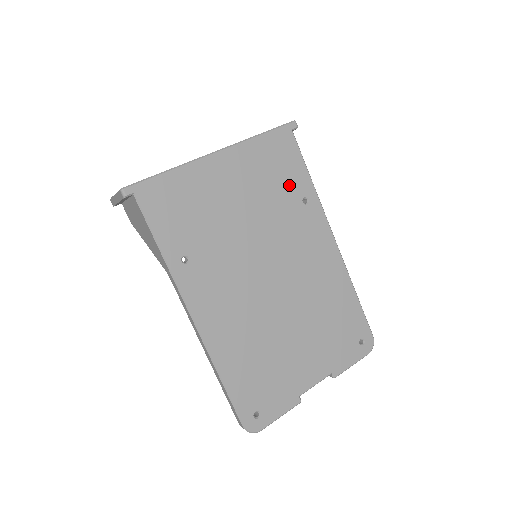
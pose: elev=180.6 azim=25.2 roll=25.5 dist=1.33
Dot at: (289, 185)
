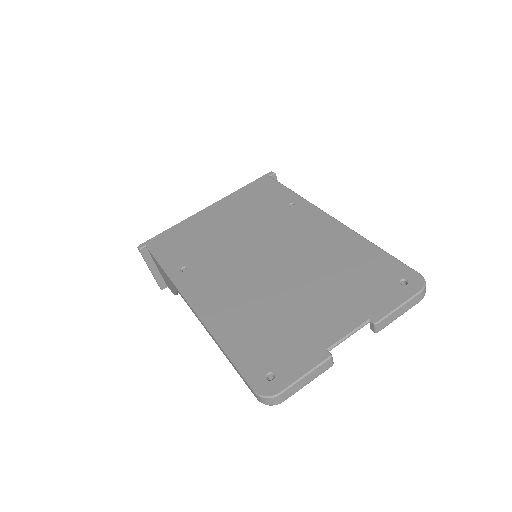
Dot at: (273, 202)
